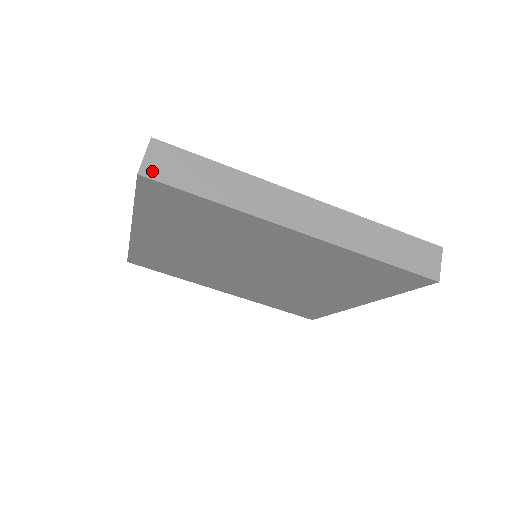
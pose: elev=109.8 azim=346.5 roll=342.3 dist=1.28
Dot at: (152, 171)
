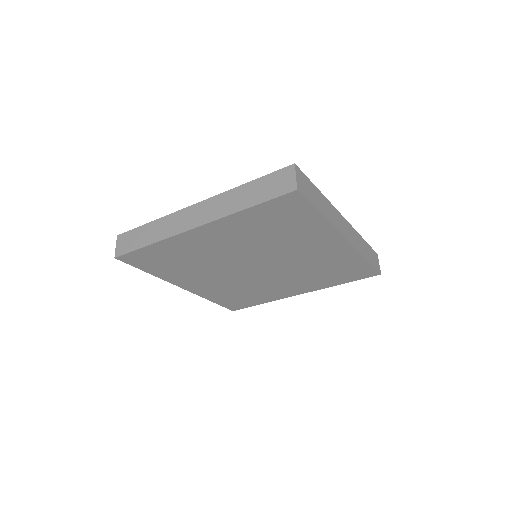
Dot at: (120, 252)
